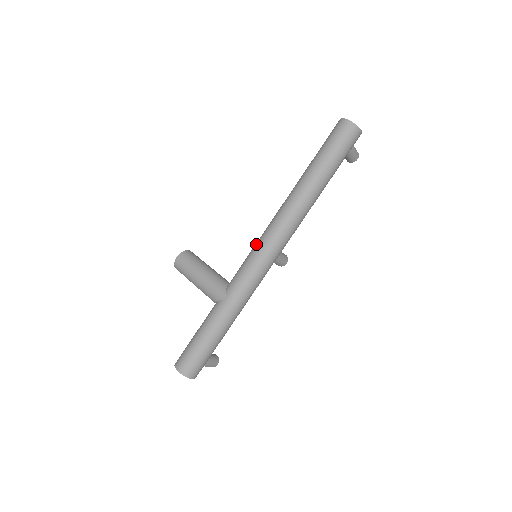
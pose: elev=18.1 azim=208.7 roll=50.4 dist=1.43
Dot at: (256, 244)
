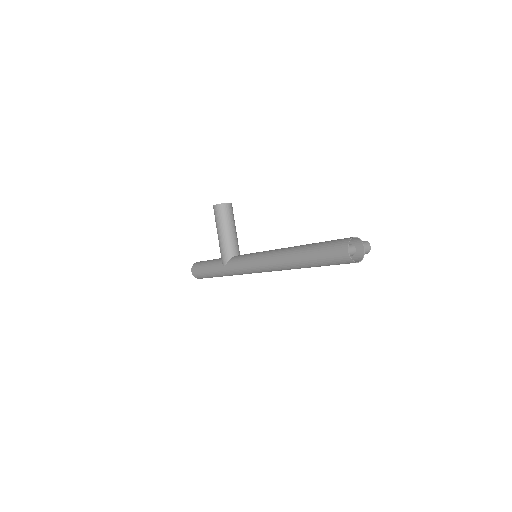
Dot at: (253, 257)
